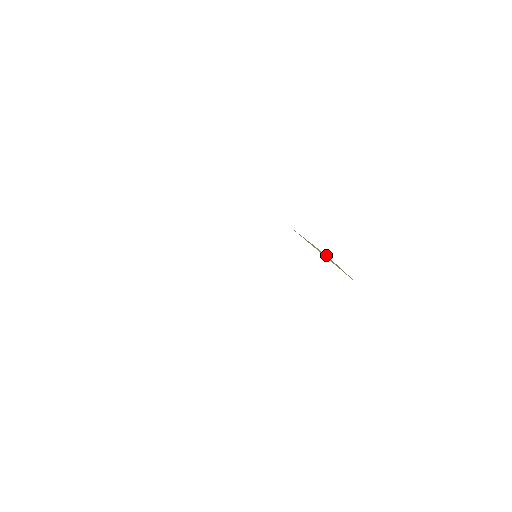
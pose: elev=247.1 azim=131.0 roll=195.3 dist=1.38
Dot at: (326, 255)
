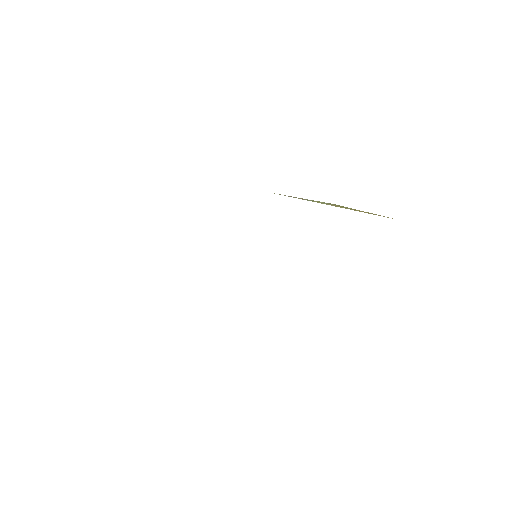
Dot at: (333, 204)
